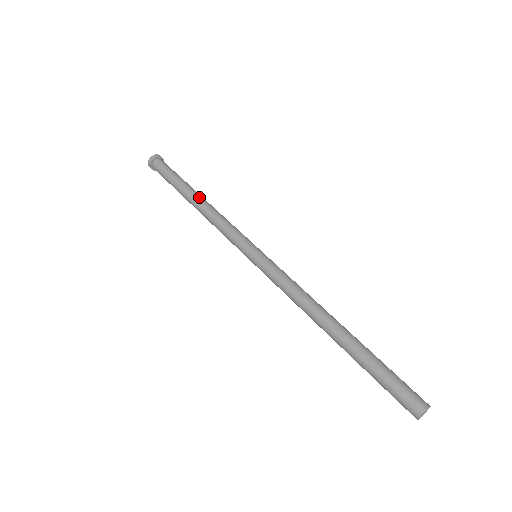
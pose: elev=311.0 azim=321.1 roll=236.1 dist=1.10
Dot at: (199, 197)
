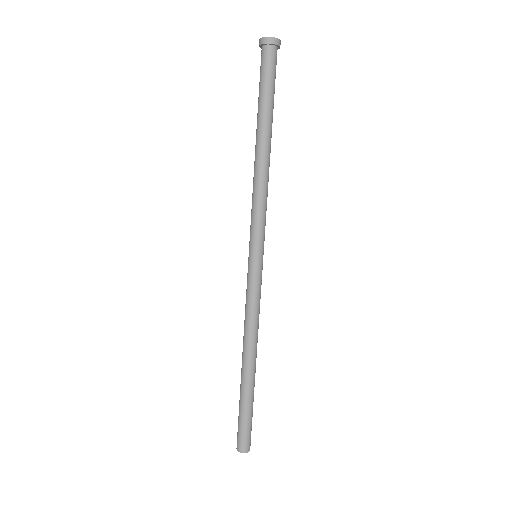
Dot at: (261, 148)
